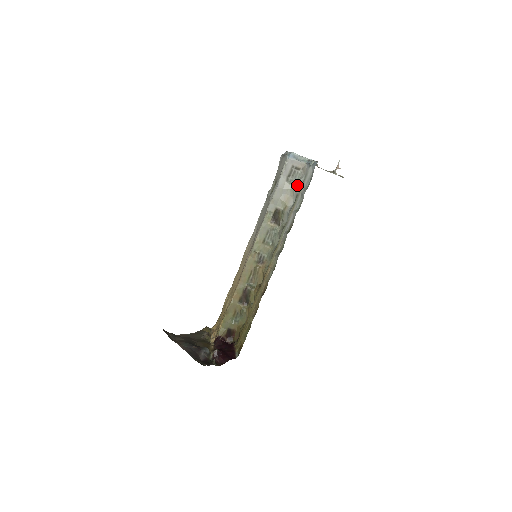
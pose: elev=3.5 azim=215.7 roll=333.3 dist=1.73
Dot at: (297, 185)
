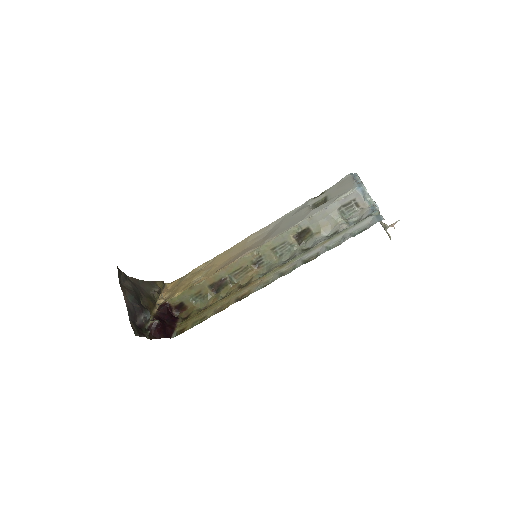
Dot at: (345, 221)
